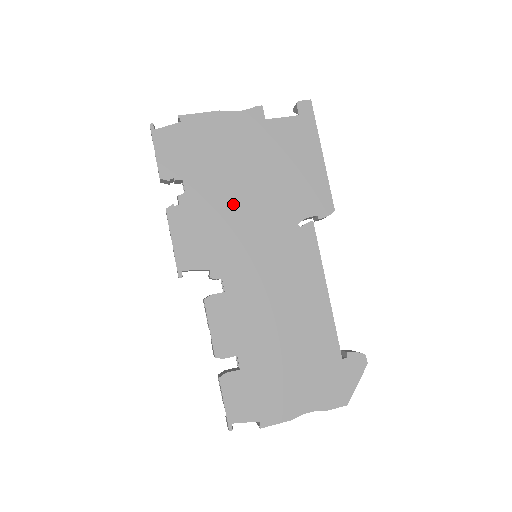
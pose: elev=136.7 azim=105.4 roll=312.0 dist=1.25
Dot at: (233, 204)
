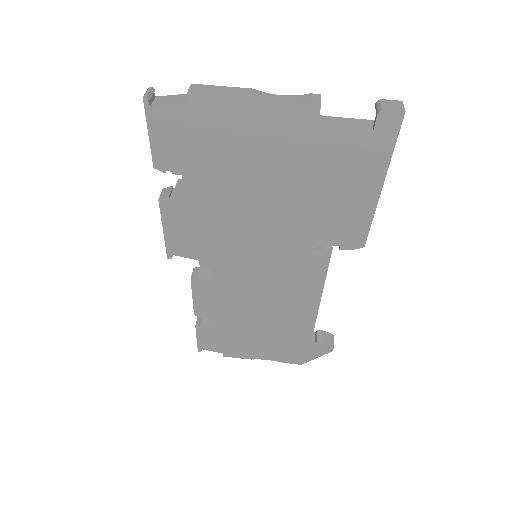
Dot at: (240, 213)
